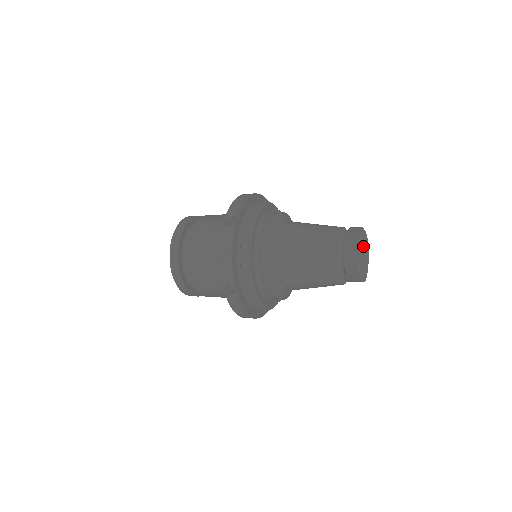
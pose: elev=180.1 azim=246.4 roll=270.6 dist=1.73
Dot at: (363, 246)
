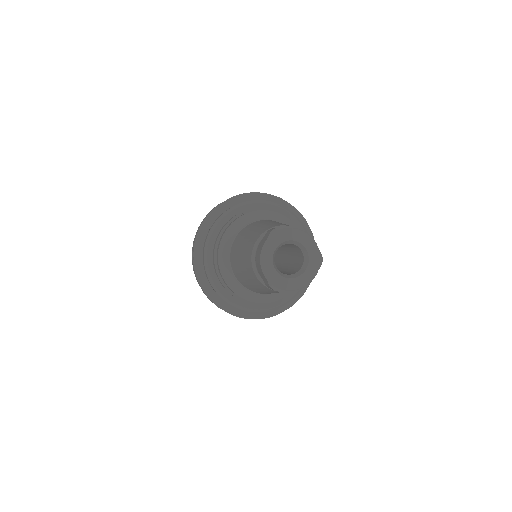
Dot at: (294, 243)
